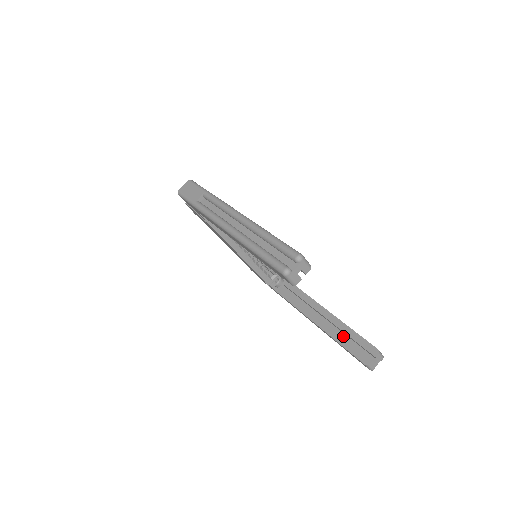
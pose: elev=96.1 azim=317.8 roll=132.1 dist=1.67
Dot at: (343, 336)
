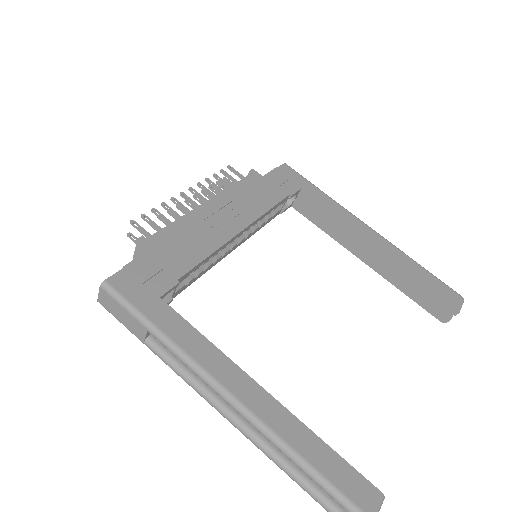
Dot at: occluded
